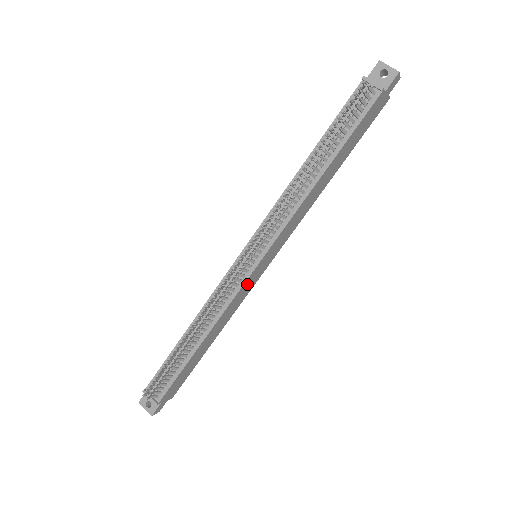
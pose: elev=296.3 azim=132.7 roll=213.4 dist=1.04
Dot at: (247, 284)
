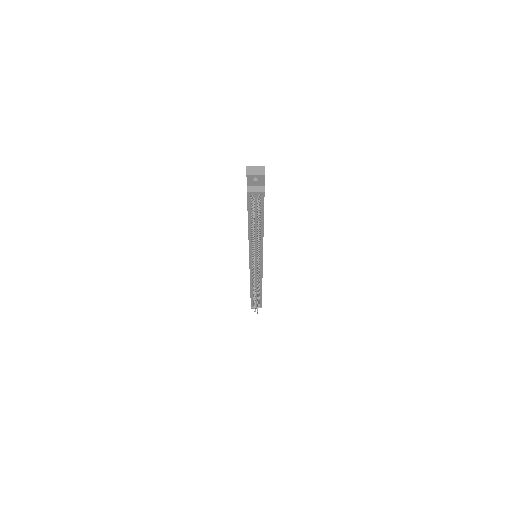
Dot at: occluded
